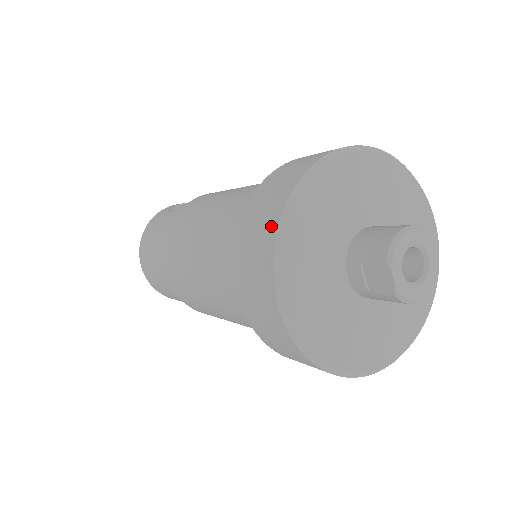
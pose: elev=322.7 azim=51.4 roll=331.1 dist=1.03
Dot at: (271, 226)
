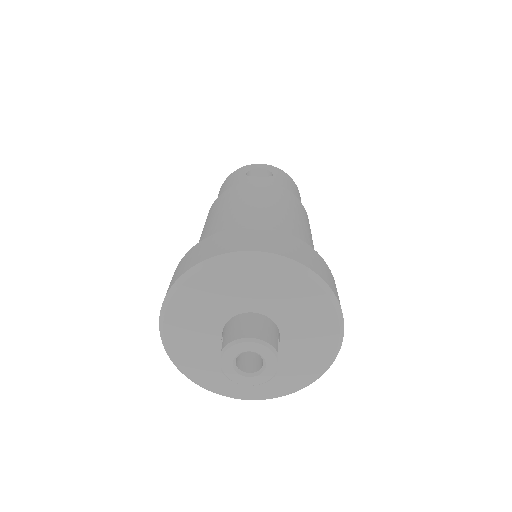
Dot at: (177, 277)
